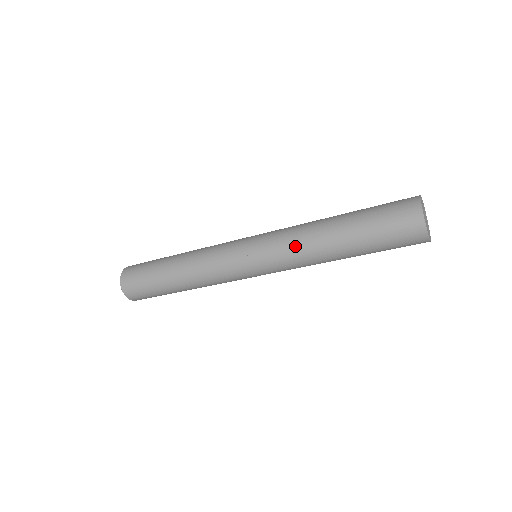
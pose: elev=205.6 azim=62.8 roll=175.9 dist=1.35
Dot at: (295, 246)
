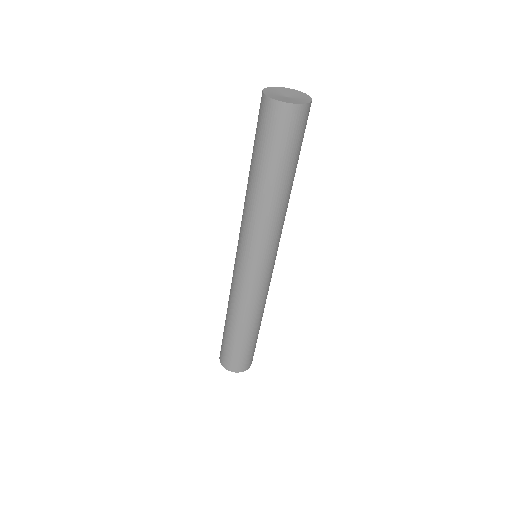
Dot at: (258, 225)
